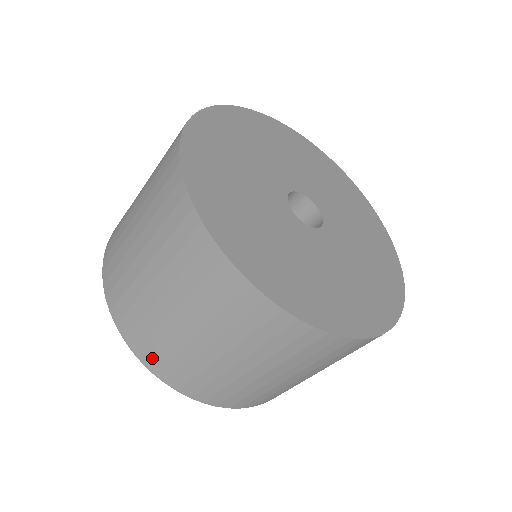
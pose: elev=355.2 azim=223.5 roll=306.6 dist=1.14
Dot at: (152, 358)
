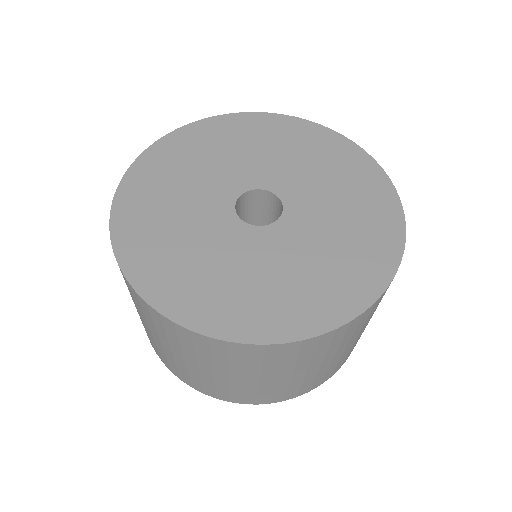
Dot at: (149, 339)
